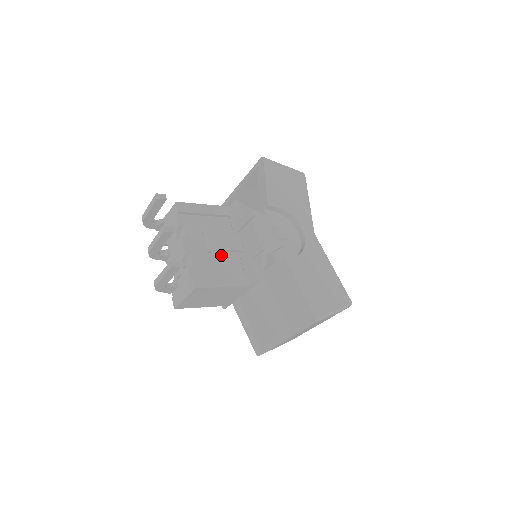
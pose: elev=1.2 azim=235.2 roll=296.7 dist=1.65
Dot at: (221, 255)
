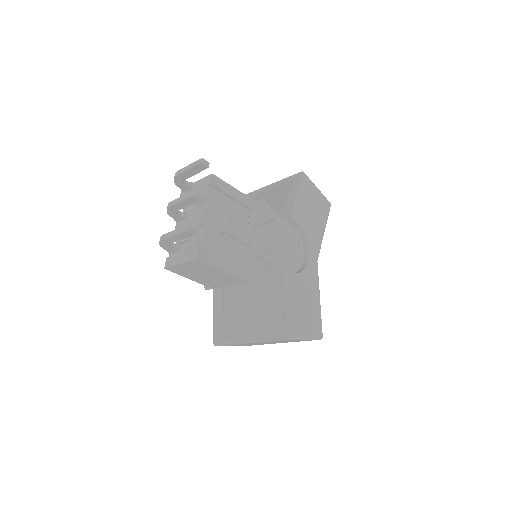
Dot at: (230, 240)
